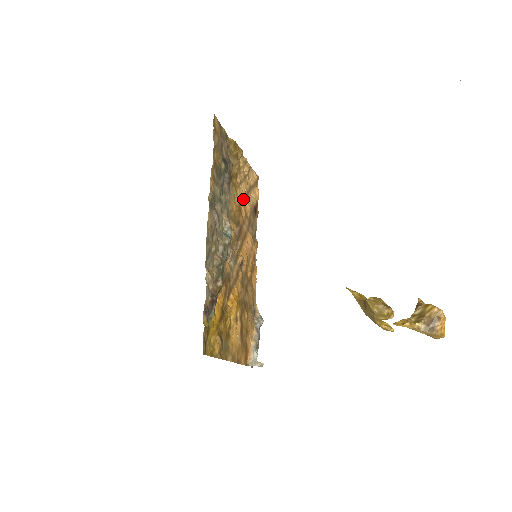
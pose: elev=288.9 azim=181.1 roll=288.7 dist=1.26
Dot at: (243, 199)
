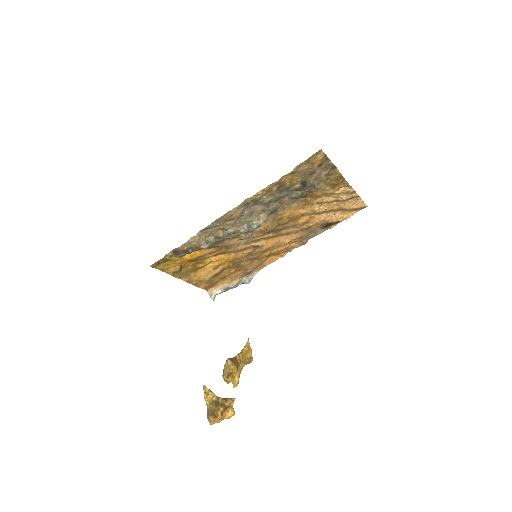
Dot at: (315, 212)
